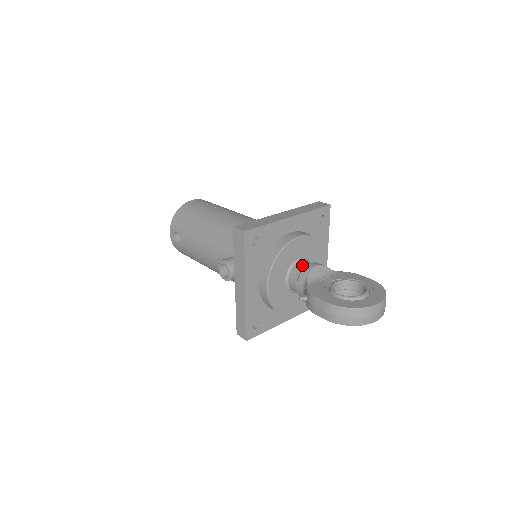
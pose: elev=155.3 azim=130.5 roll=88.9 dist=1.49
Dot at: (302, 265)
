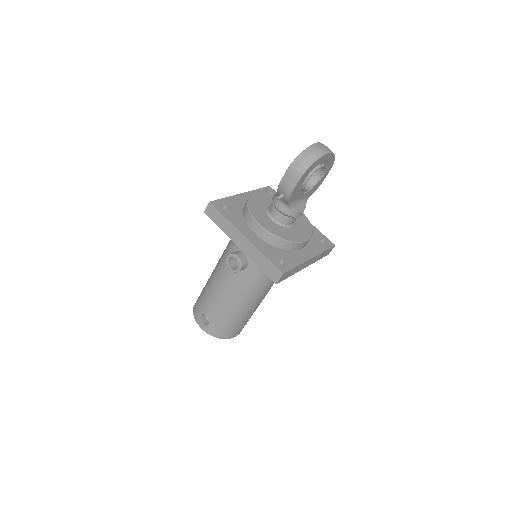
Dot at: (272, 203)
